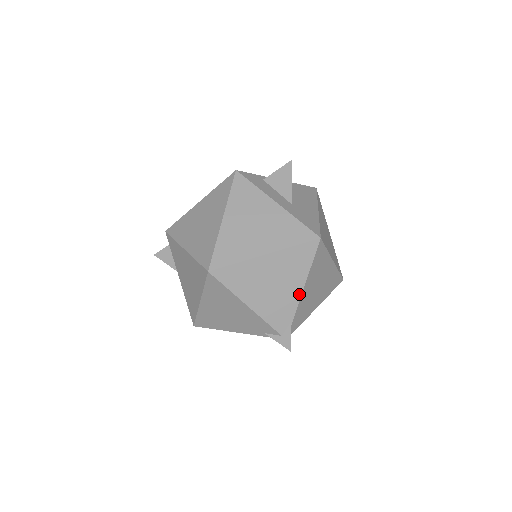
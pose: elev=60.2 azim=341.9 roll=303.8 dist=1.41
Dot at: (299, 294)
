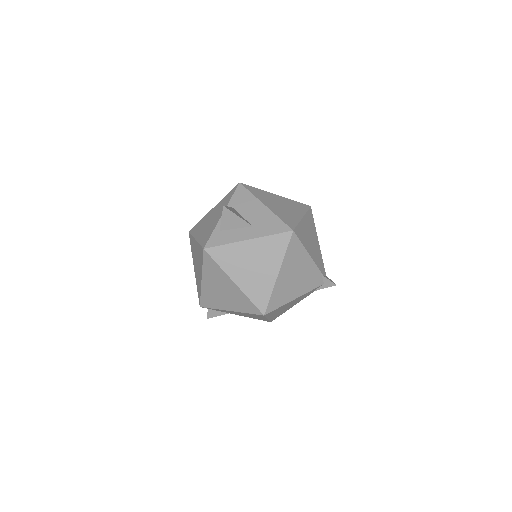
Dot at: (311, 261)
